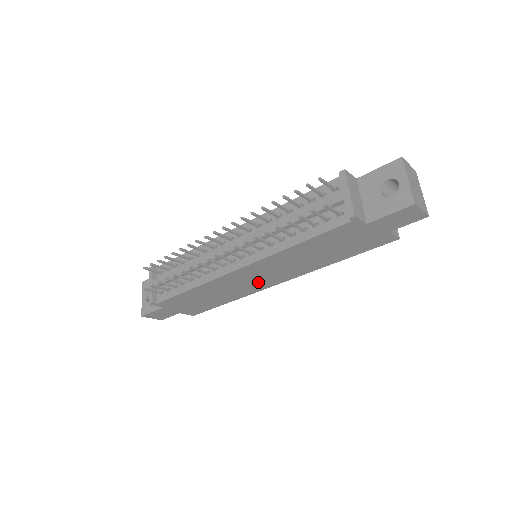
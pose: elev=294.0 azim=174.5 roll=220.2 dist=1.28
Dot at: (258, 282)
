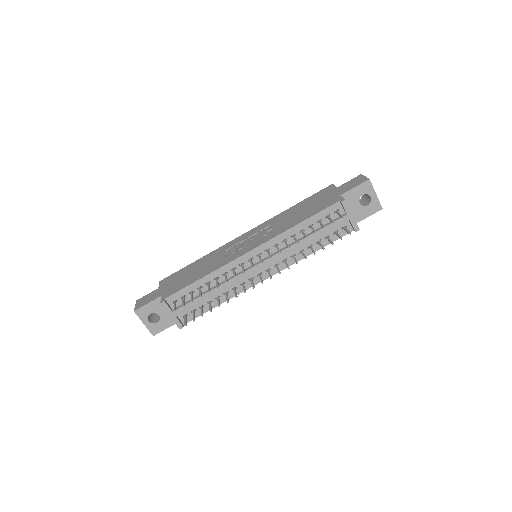
Dot at: occluded
